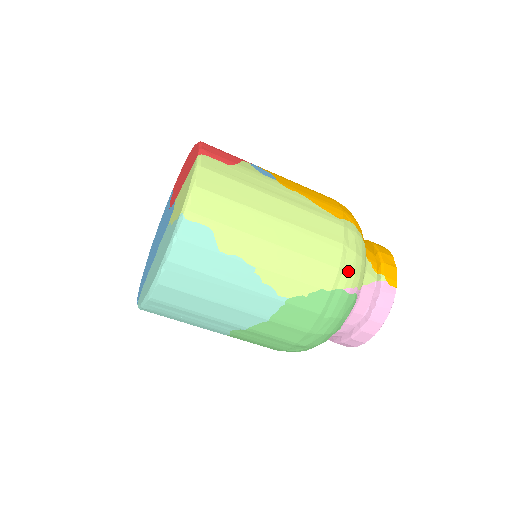
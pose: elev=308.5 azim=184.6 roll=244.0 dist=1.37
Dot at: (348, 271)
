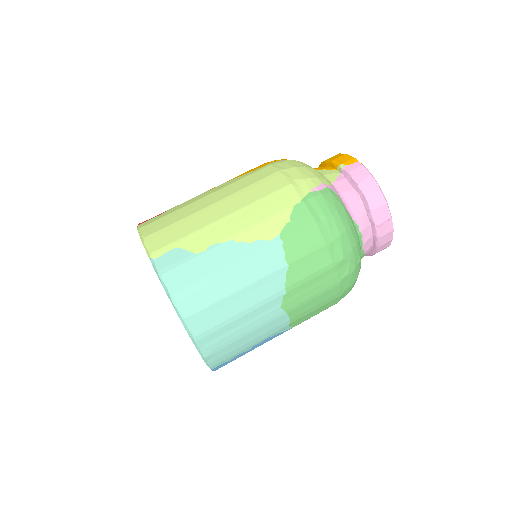
Dot at: (300, 180)
